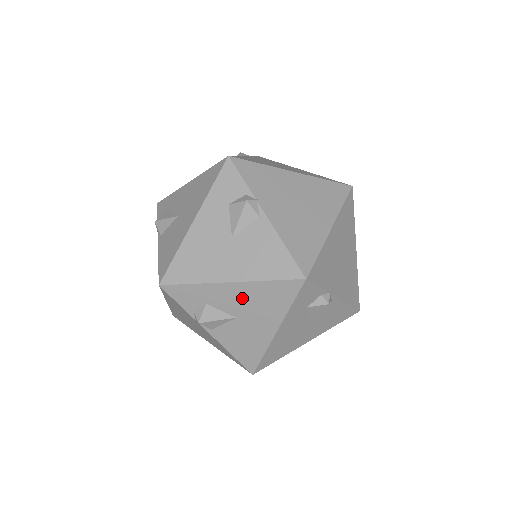
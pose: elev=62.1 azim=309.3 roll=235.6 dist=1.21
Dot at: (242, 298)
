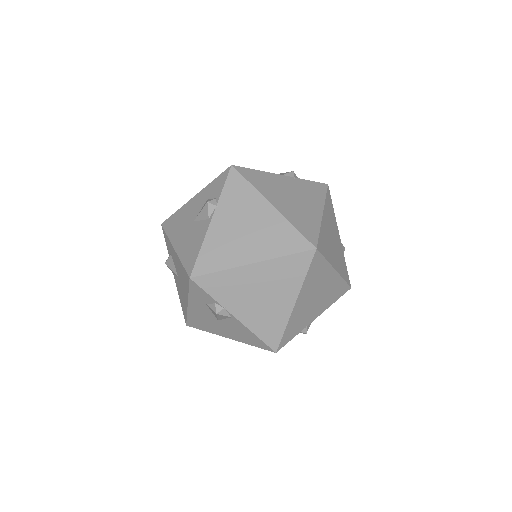
Dot at: occluded
